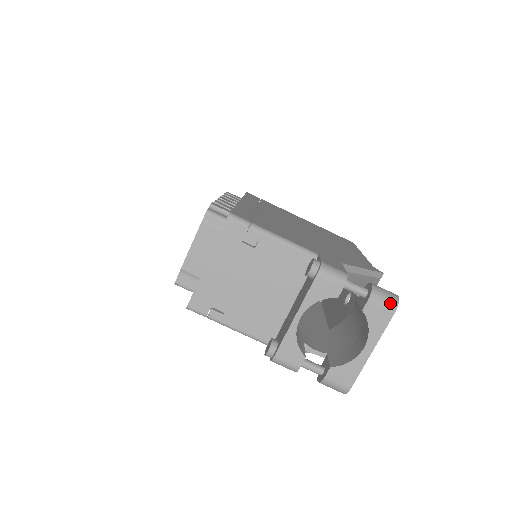
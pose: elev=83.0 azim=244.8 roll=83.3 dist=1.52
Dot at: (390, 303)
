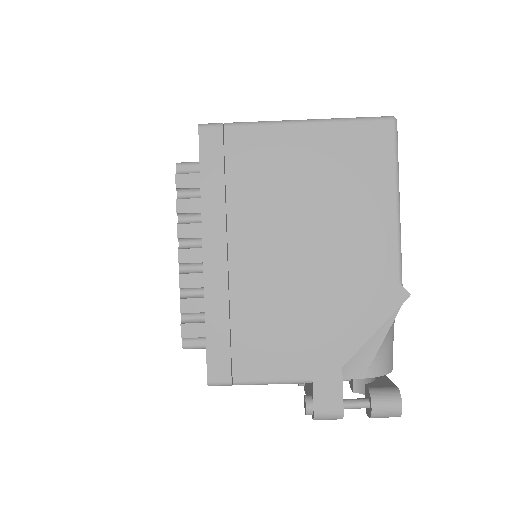
Dot at: occluded
